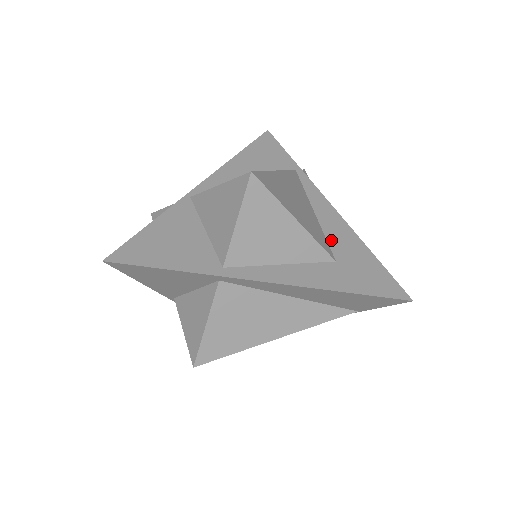
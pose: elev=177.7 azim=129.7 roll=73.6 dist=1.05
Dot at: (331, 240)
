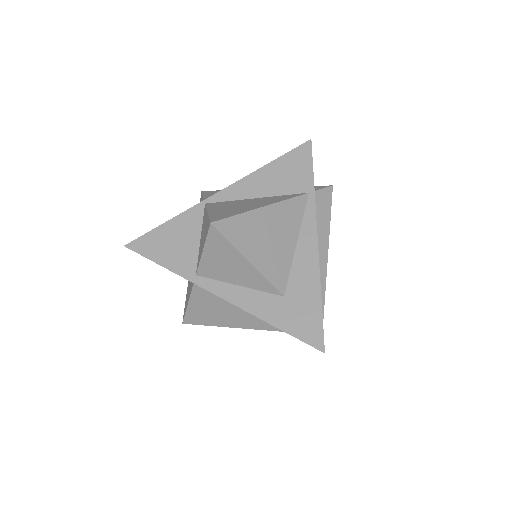
Dot at: (293, 275)
